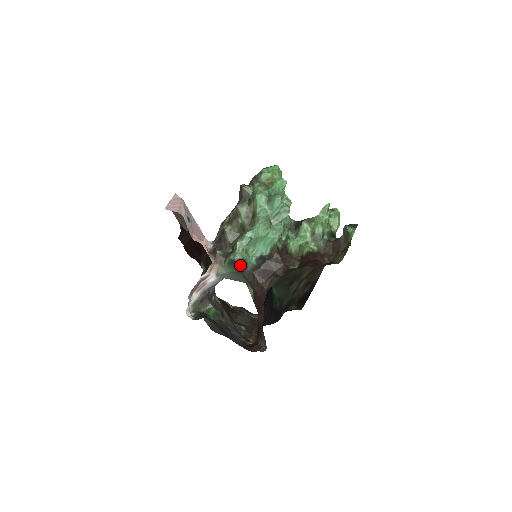
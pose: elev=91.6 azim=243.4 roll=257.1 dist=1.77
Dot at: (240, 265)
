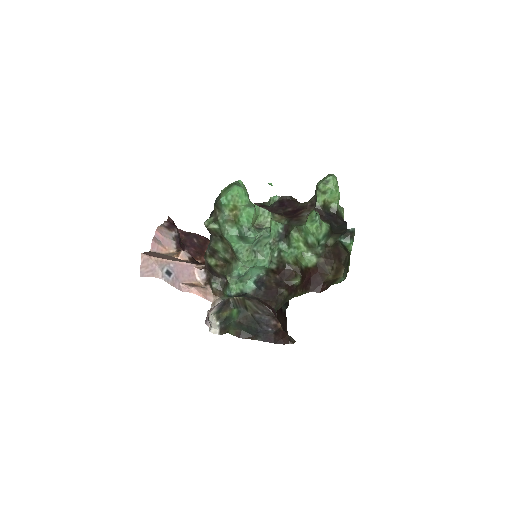
Dot at: (240, 296)
